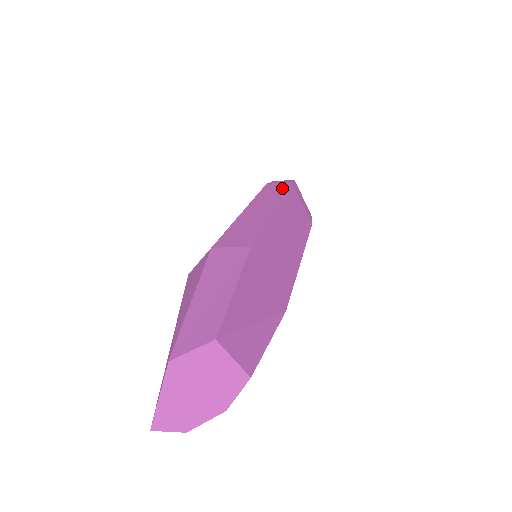
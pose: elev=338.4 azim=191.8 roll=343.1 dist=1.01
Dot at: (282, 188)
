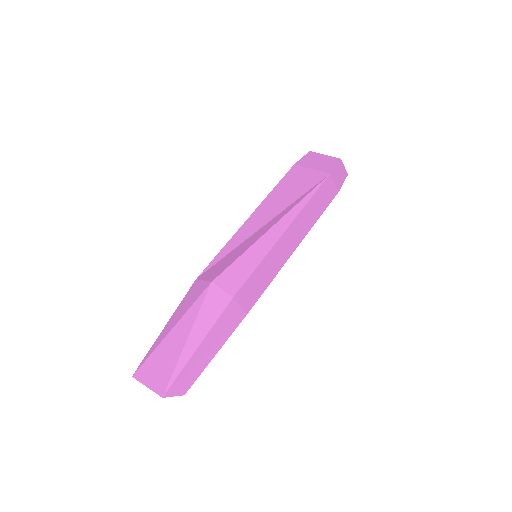
Dot at: (326, 202)
